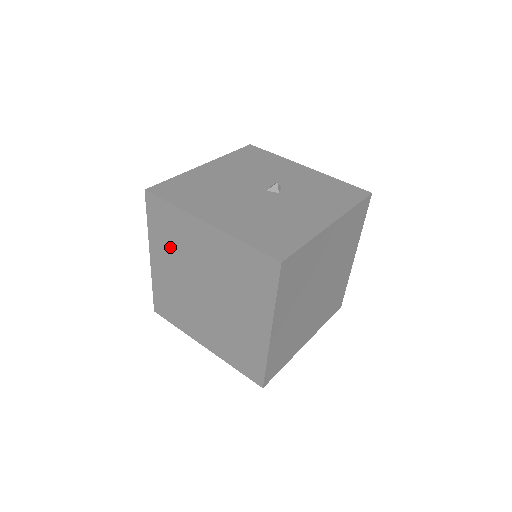
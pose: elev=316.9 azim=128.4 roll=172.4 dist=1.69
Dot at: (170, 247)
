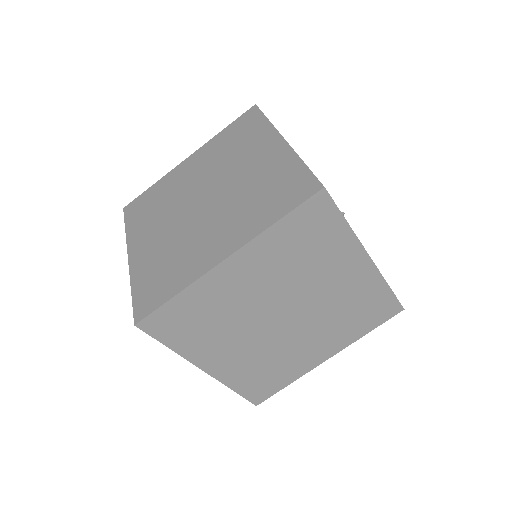
Dot at: (219, 153)
